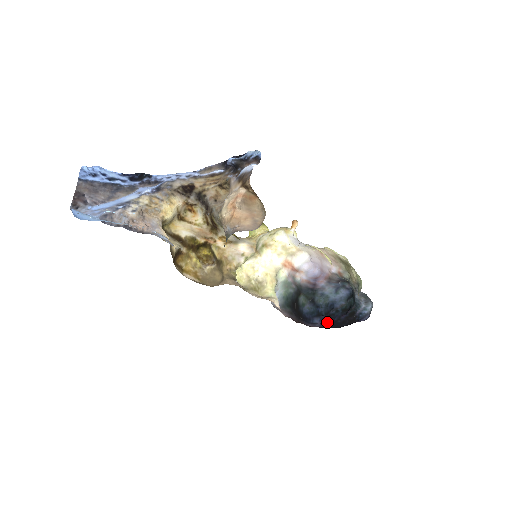
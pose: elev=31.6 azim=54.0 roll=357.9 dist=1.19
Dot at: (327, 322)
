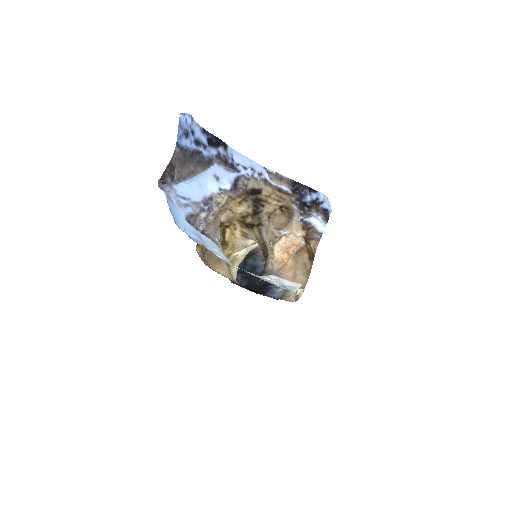
Dot at: (245, 281)
